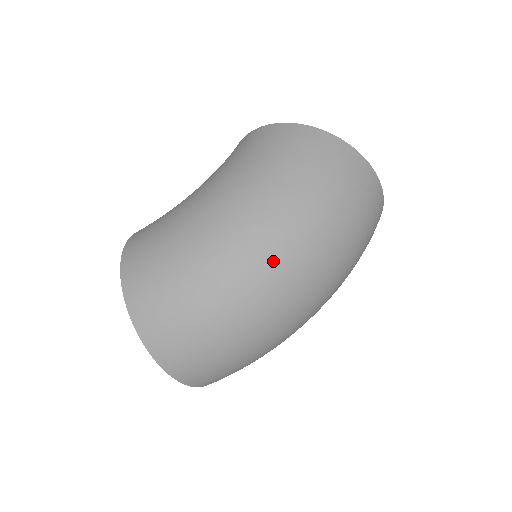
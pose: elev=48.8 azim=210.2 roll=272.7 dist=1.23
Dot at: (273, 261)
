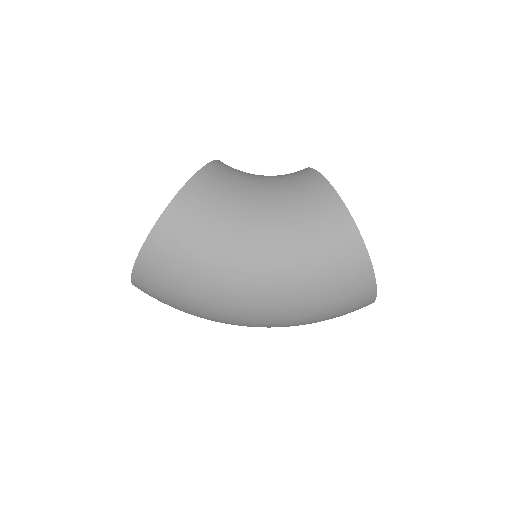
Dot at: (249, 320)
